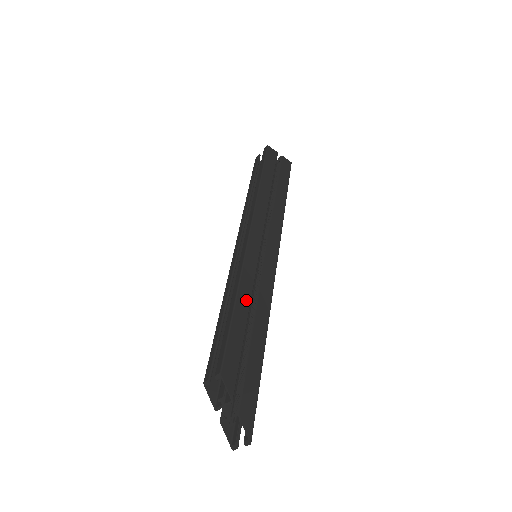
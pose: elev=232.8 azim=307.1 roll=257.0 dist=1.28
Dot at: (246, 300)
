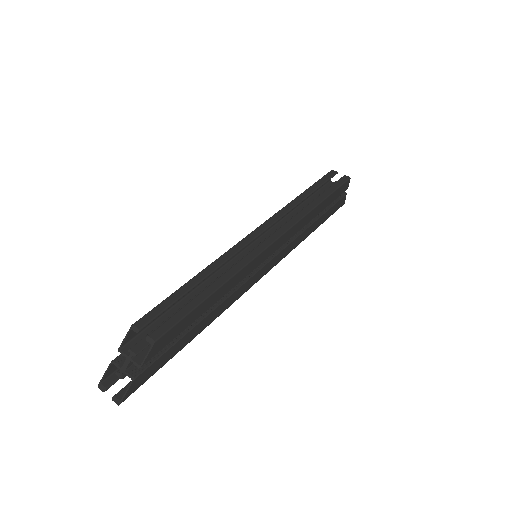
Dot at: (221, 294)
